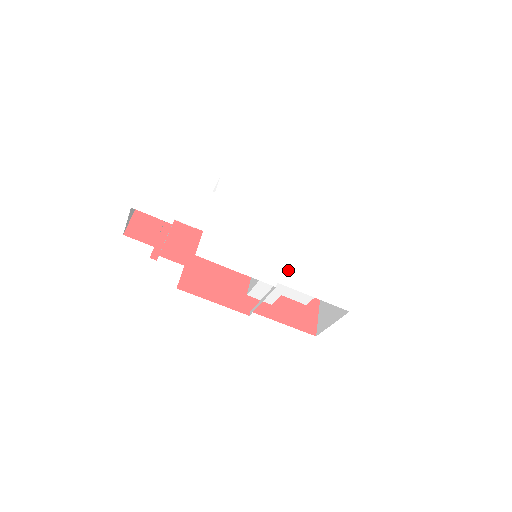
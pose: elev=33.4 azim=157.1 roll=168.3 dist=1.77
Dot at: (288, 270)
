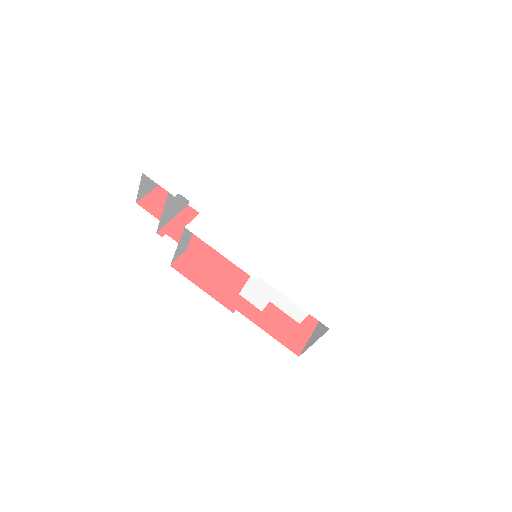
Dot at: (276, 270)
